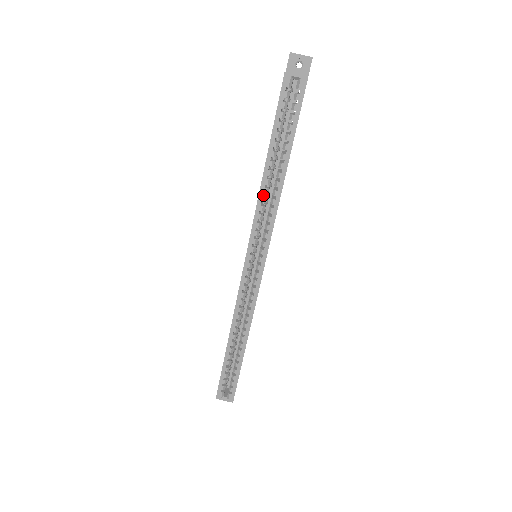
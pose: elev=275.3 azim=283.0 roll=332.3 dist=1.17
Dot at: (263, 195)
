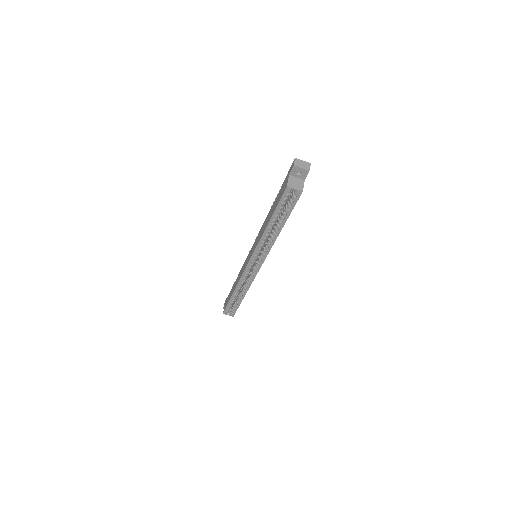
Dot at: (264, 236)
